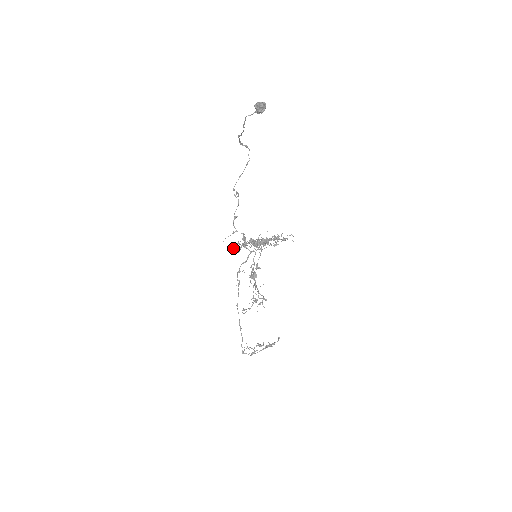
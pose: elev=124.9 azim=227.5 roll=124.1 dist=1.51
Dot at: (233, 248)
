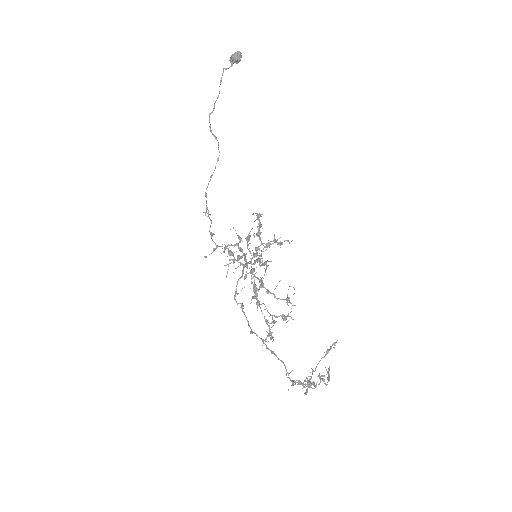
Dot at: (224, 251)
